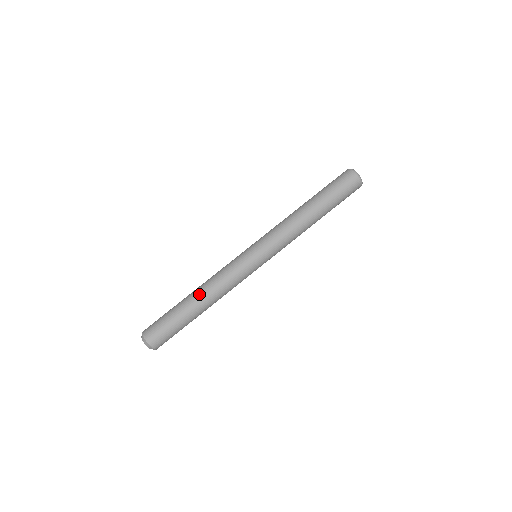
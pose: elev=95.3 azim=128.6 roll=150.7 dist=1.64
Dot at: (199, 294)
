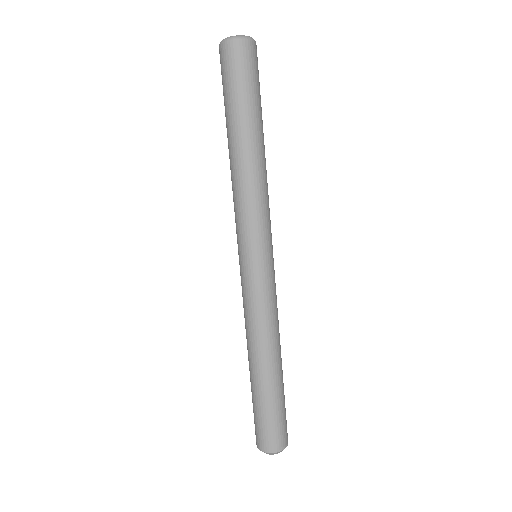
Dot at: (273, 359)
